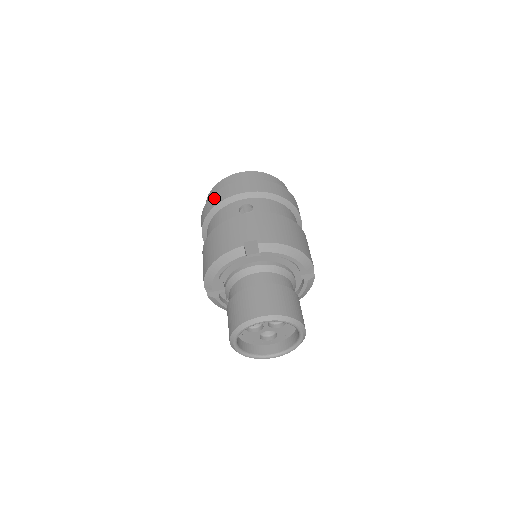
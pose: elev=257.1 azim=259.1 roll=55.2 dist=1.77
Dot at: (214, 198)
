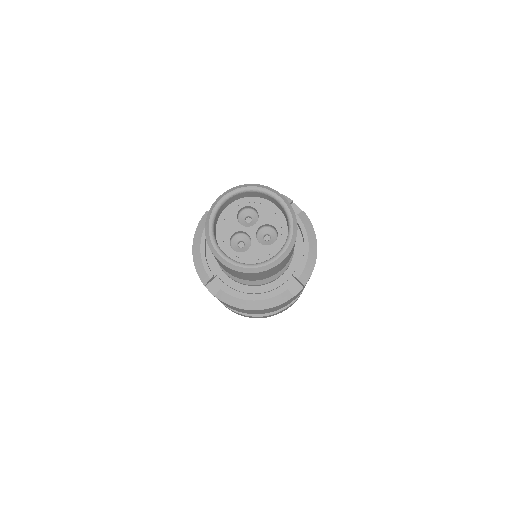
Dot at: occluded
